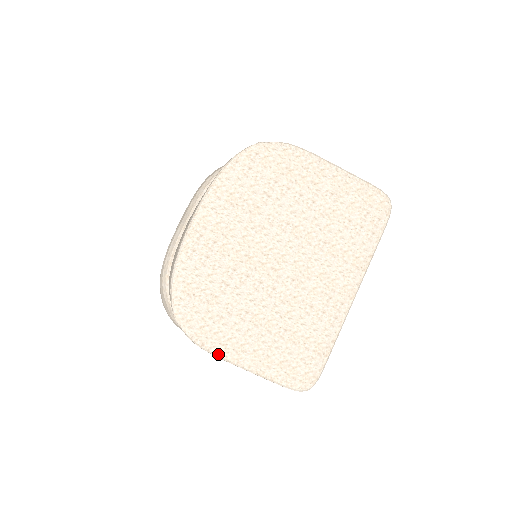
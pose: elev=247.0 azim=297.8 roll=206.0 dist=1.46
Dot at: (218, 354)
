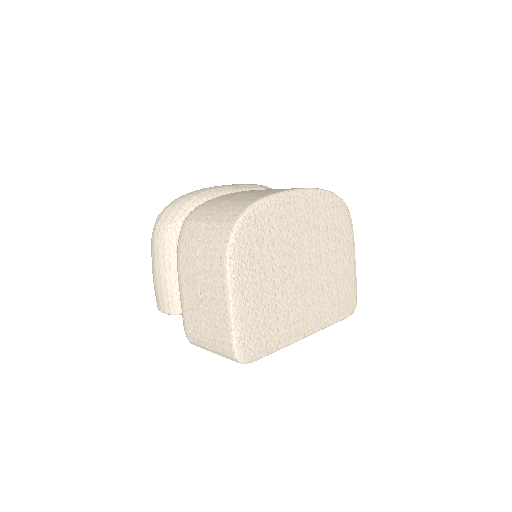
Dot at: (231, 275)
